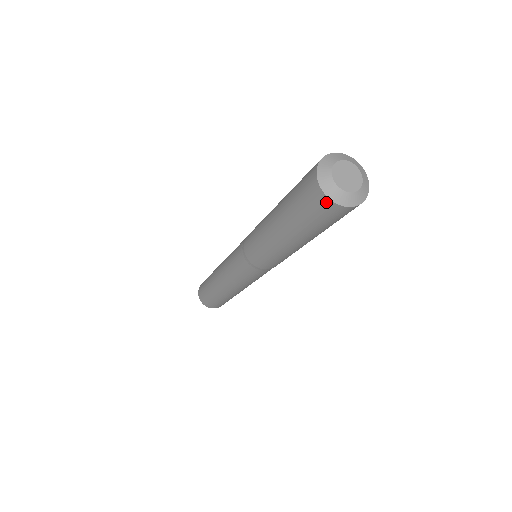
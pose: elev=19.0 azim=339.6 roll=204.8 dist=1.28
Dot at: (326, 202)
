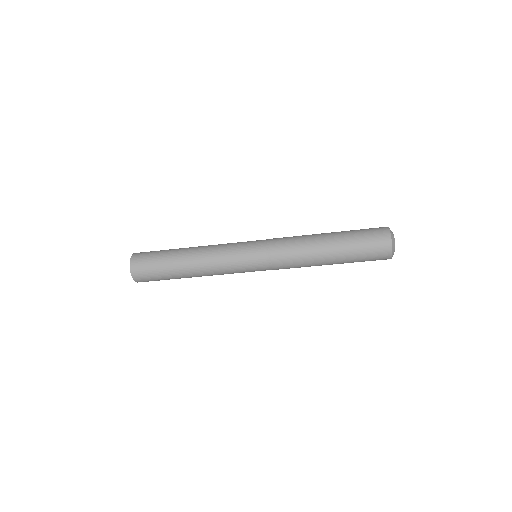
Dot at: (388, 243)
